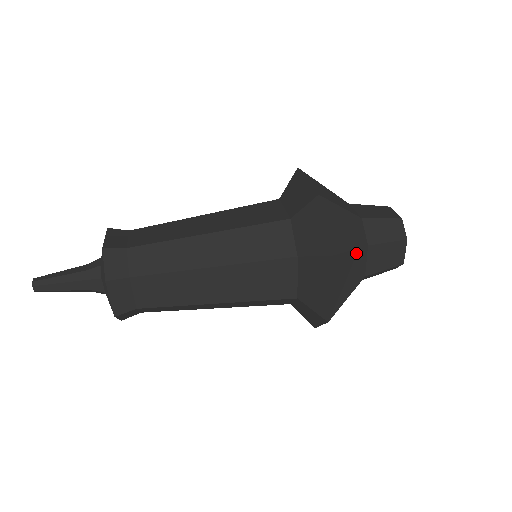
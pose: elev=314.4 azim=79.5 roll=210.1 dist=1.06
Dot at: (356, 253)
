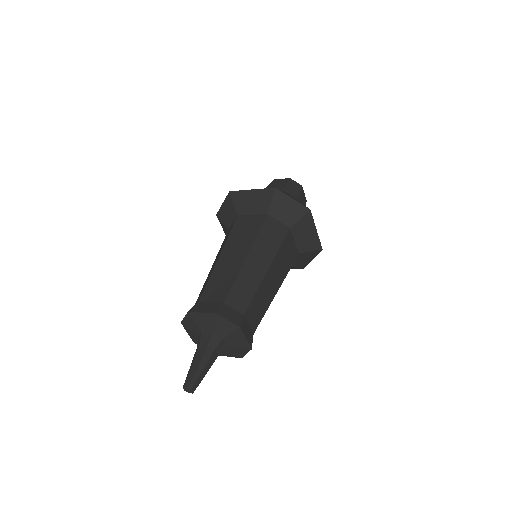
Dot at: occluded
